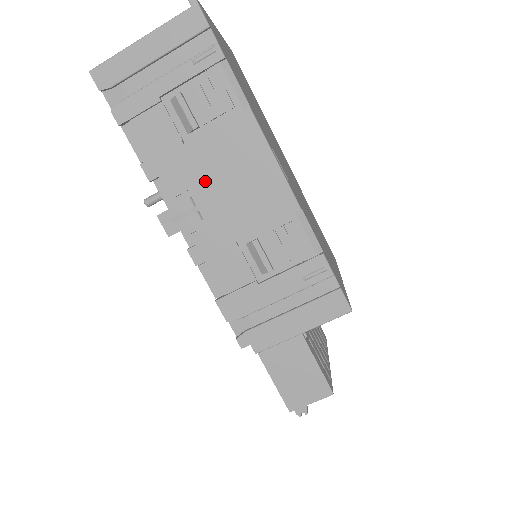
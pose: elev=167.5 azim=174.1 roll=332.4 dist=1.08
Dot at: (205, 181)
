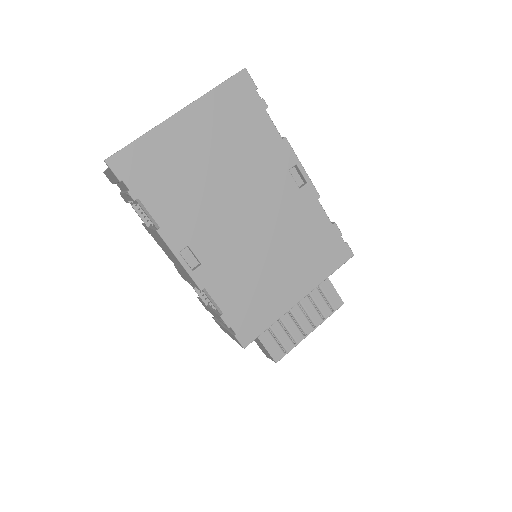
Dot at: (164, 249)
